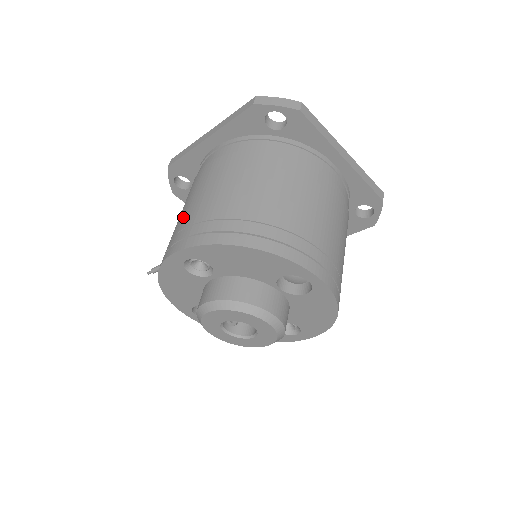
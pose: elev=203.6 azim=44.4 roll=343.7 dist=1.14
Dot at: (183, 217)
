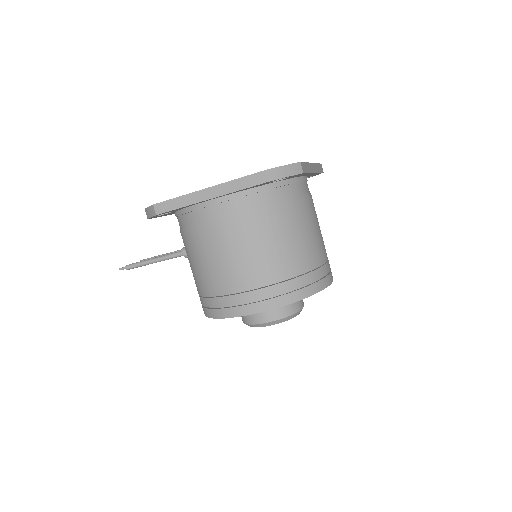
Dot at: (227, 279)
